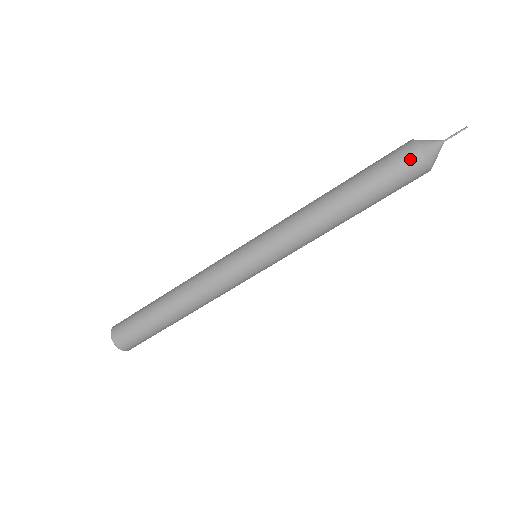
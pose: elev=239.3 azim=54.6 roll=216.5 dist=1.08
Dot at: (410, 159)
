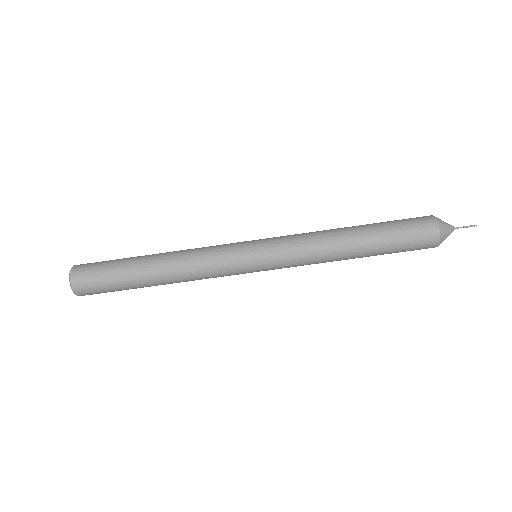
Dot at: (428, 228)
